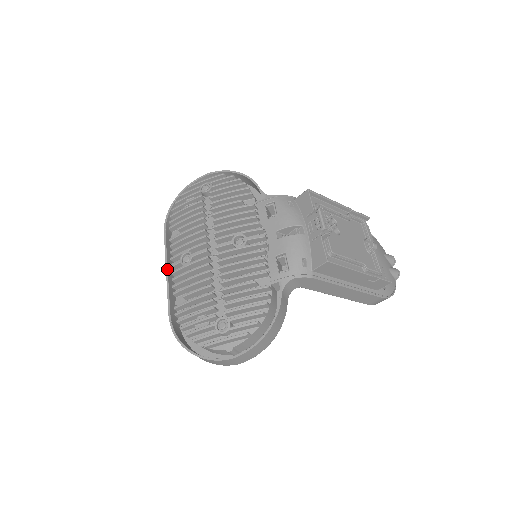
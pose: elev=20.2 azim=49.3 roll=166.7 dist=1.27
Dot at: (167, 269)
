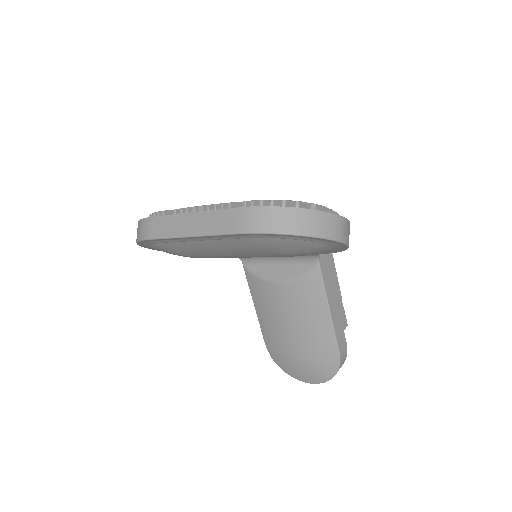
Dot at: (191, 212)
